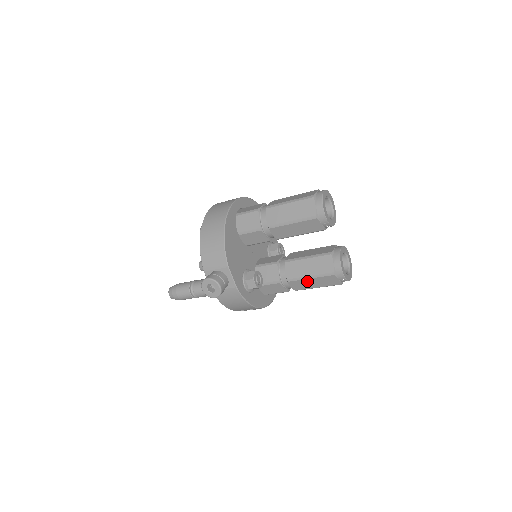
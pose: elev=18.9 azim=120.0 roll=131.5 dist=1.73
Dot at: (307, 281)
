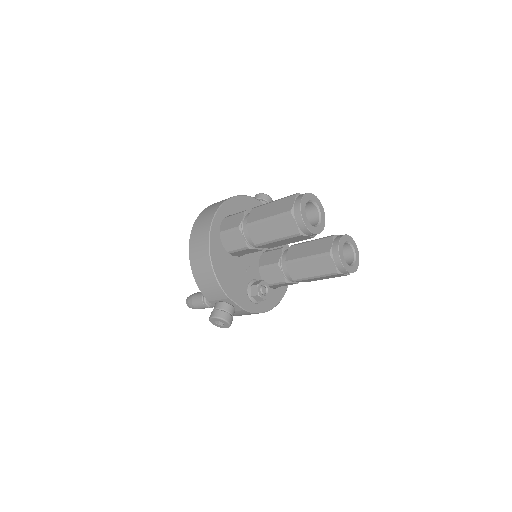
Dot at: (313, 279)
